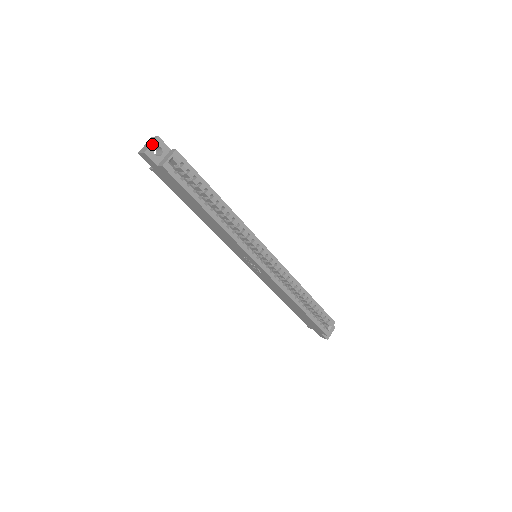
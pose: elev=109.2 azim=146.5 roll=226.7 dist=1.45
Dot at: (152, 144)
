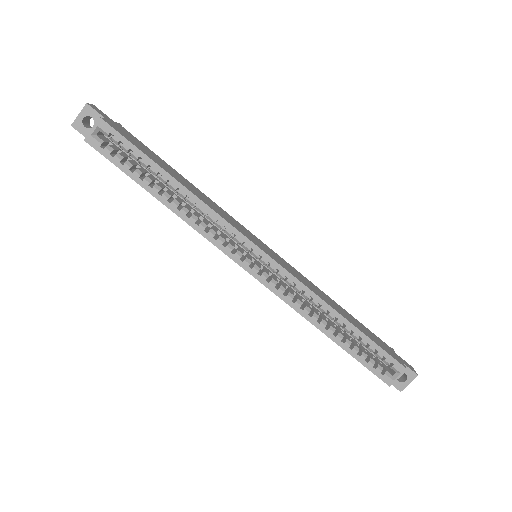
Dot at: (80, 114)
